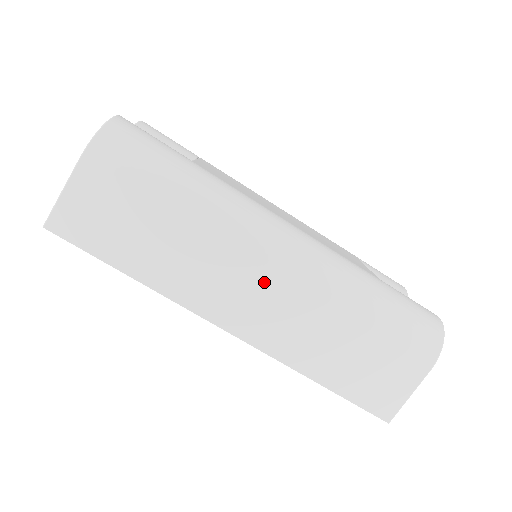
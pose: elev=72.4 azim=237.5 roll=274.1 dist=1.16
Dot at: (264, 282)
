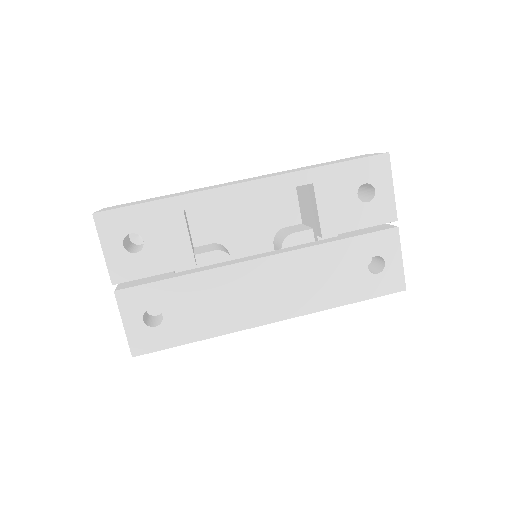
Dot at: occluded
